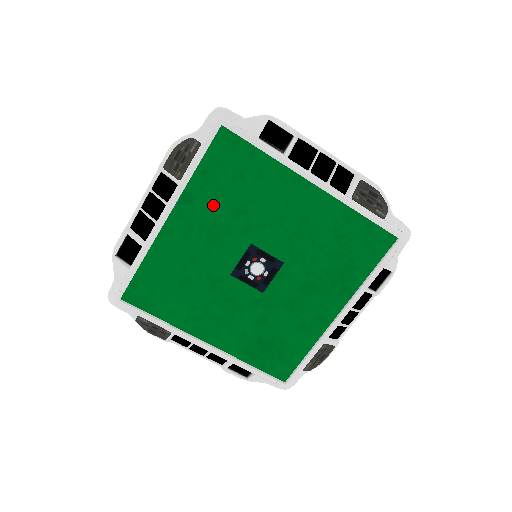
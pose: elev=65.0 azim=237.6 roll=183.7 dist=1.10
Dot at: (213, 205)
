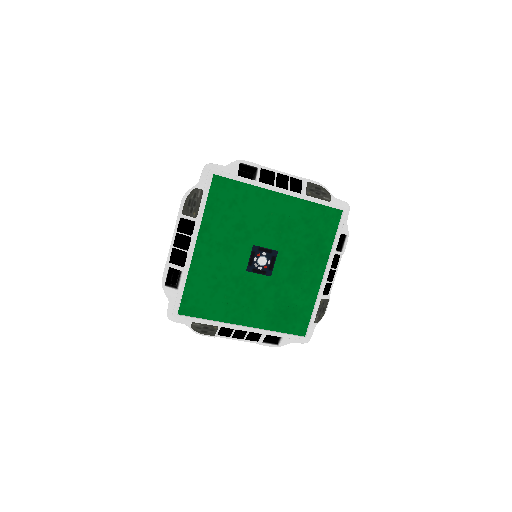
Dot at: (222, 227)
